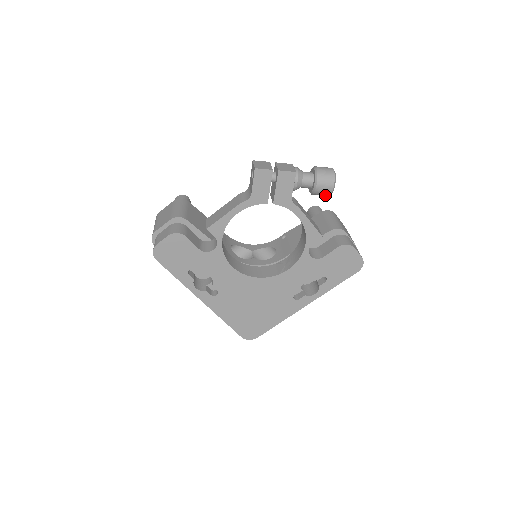
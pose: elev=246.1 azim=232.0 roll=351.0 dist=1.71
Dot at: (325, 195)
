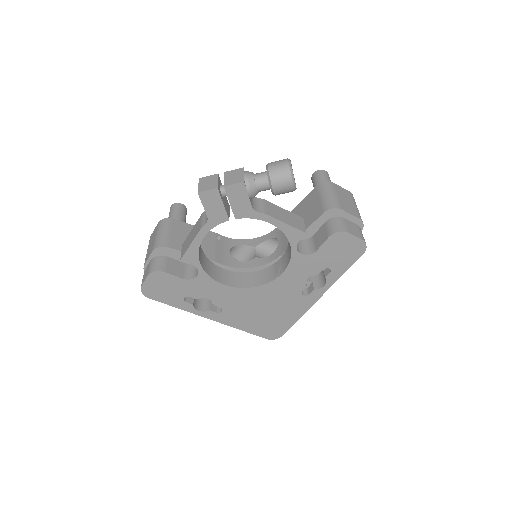
Dot at: occluded
